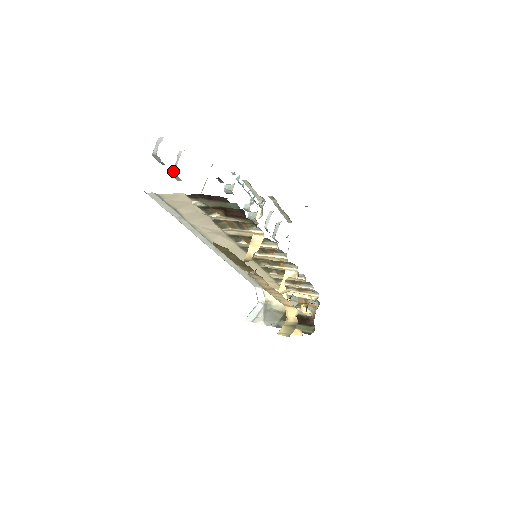
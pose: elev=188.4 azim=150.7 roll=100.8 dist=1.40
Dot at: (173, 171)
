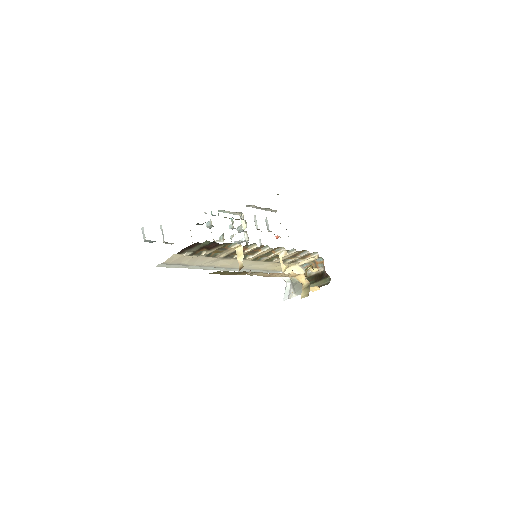
Dot at: (164, 241)
